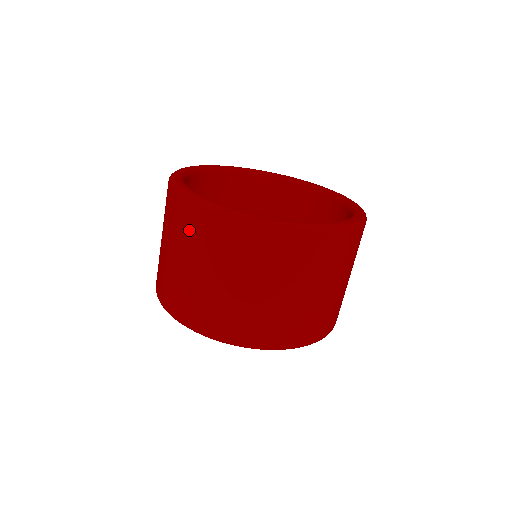
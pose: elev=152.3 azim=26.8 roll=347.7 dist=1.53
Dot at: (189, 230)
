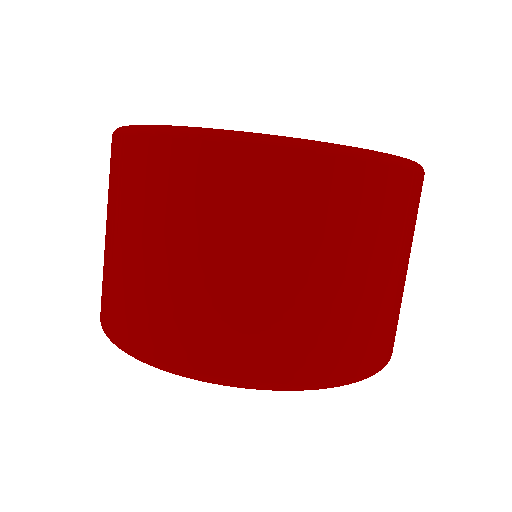
Dot at: (320, 208)
